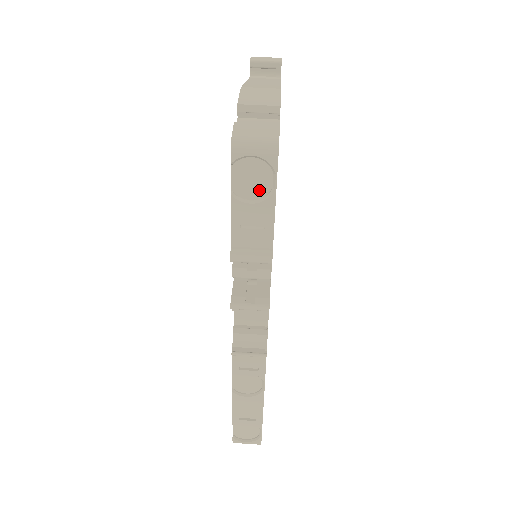
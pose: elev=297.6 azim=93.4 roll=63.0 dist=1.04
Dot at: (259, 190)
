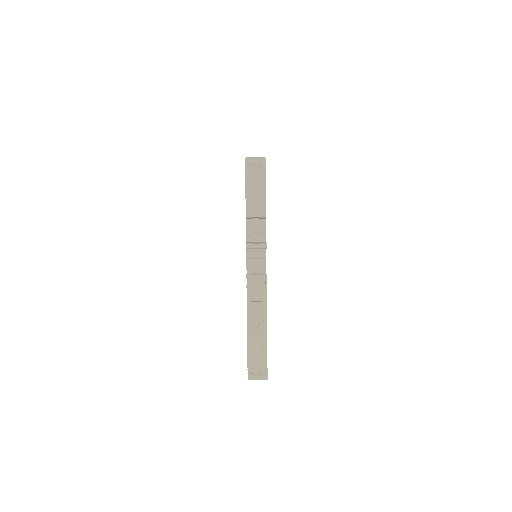
Dot at: (258, 181)
